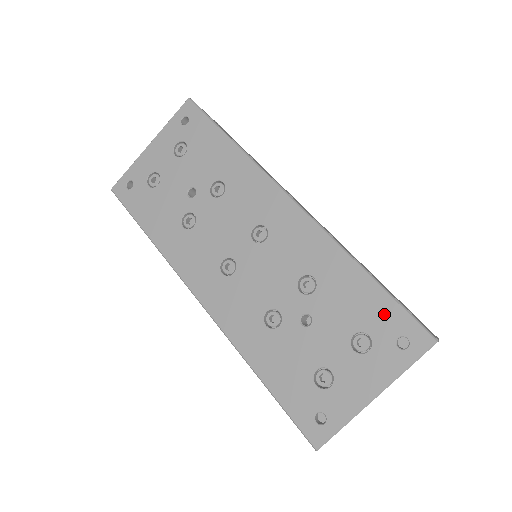
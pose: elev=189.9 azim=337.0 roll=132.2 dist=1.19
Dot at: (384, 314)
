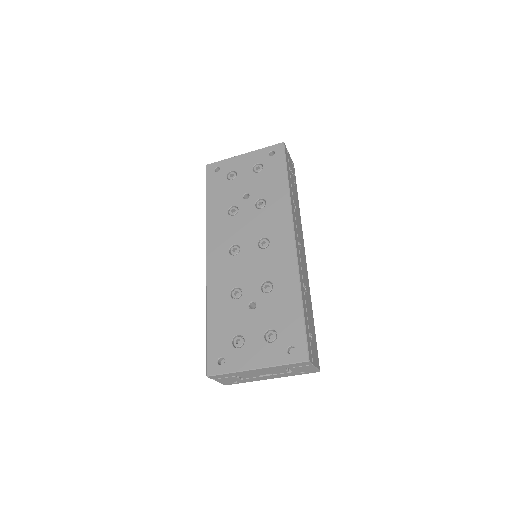
Dot at: (293, 329)
